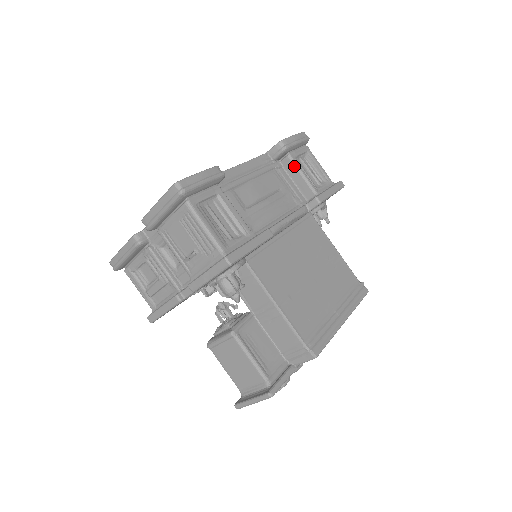
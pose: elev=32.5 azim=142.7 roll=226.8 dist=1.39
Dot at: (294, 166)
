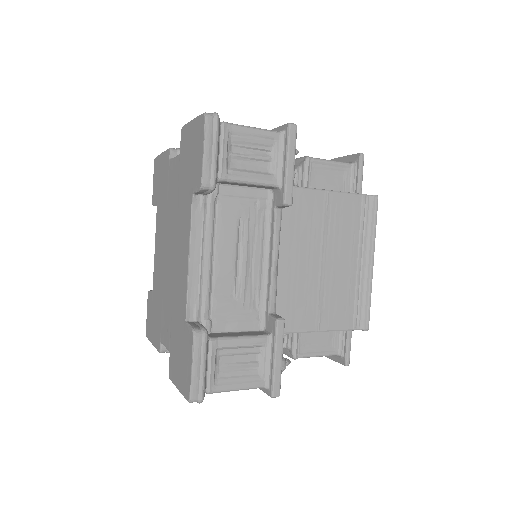
Dot at: (234, 183)
